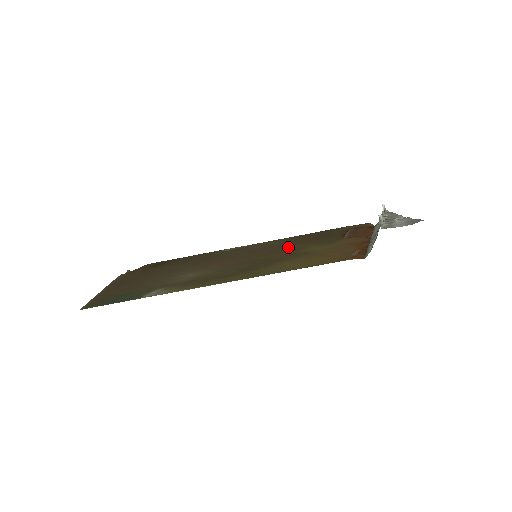
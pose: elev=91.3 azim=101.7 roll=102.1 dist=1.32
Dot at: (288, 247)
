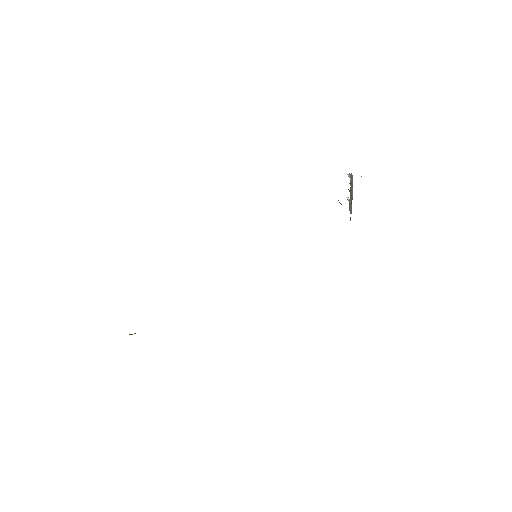
Dot at: occluded
